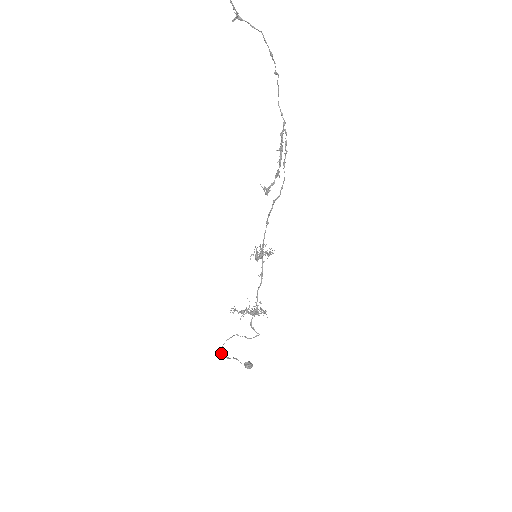
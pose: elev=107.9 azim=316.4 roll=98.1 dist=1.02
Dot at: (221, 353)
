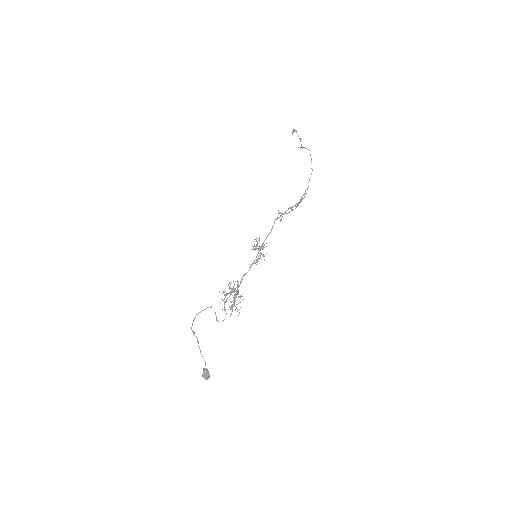
Dot at: occluded
